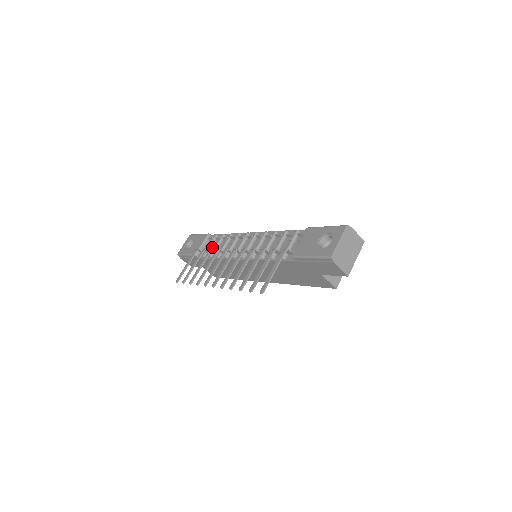
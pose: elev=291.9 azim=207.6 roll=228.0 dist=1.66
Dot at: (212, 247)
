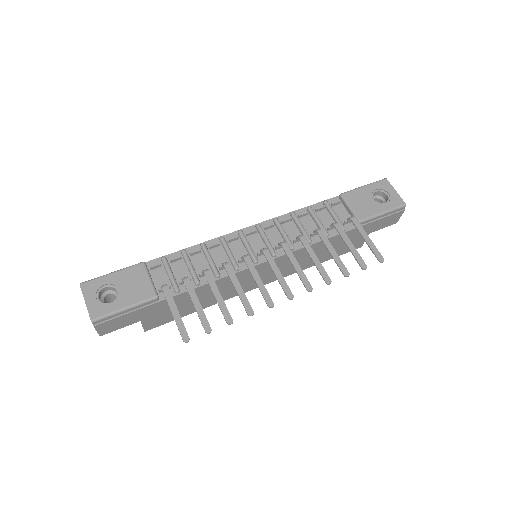
Dot at: (176, 274)
